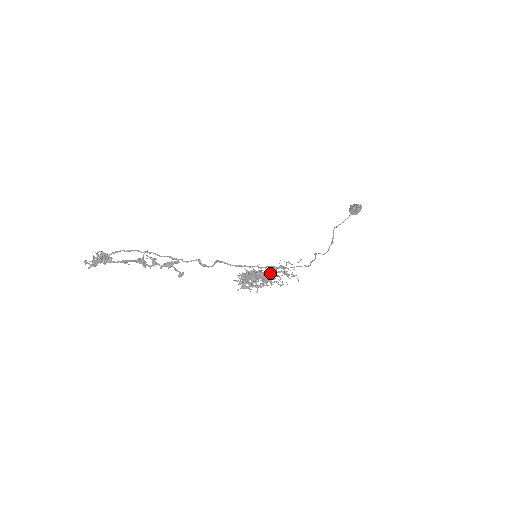
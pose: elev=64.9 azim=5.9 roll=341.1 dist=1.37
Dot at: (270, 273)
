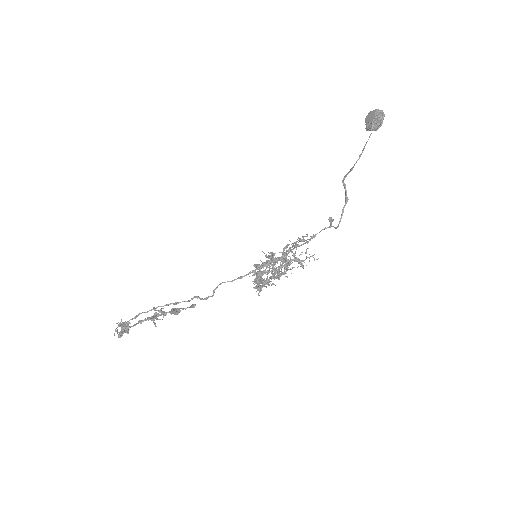
Dot at: (283, 258)
